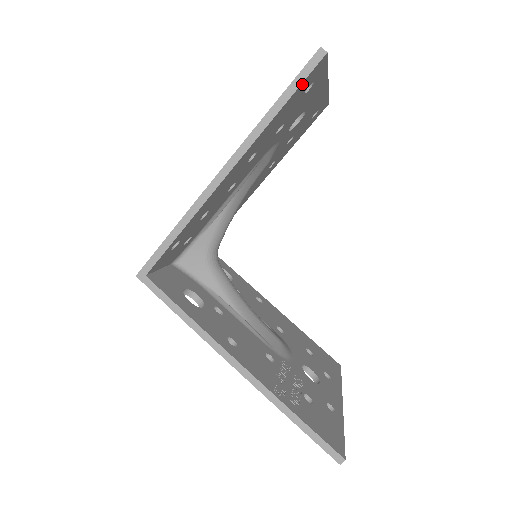
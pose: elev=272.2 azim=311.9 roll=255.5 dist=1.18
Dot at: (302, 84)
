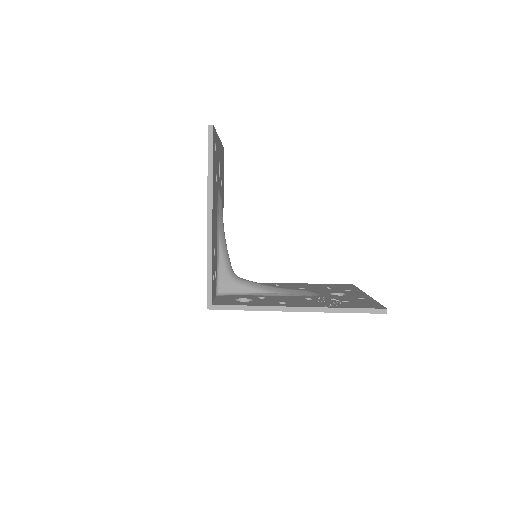
Dot at: (213, 148)
